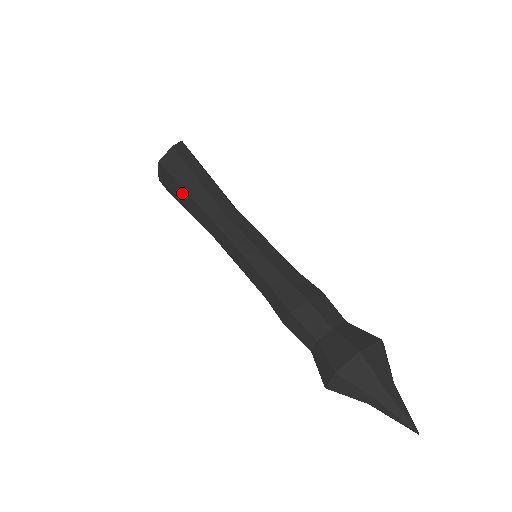
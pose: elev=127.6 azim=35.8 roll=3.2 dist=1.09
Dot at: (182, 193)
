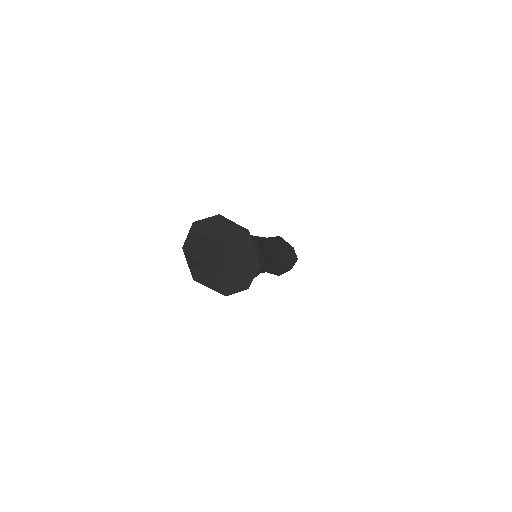
Dot at: occluded
